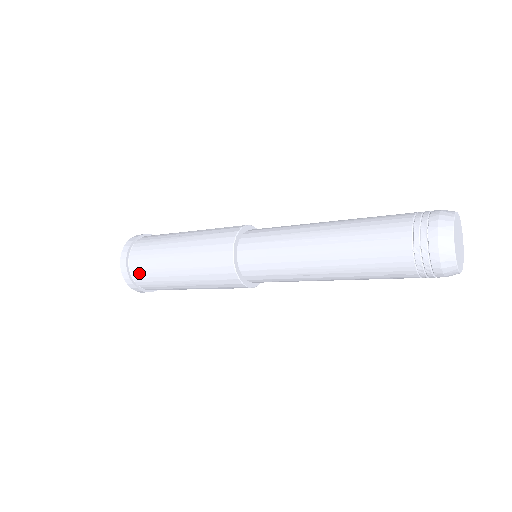
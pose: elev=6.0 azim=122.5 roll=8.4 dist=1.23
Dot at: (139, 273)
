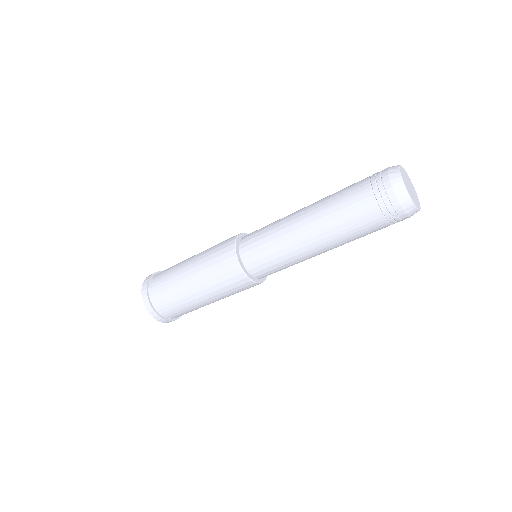
Dot at: (157, 293)
